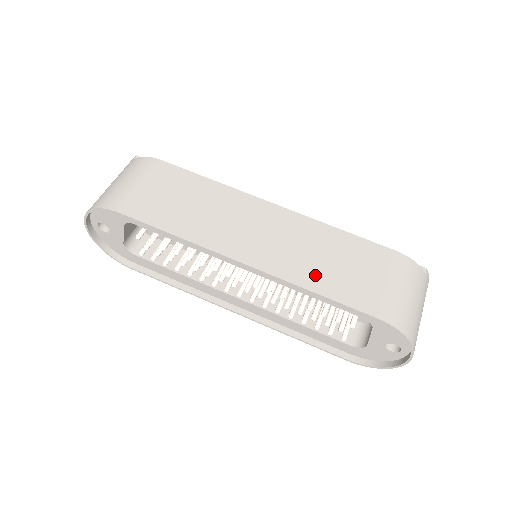
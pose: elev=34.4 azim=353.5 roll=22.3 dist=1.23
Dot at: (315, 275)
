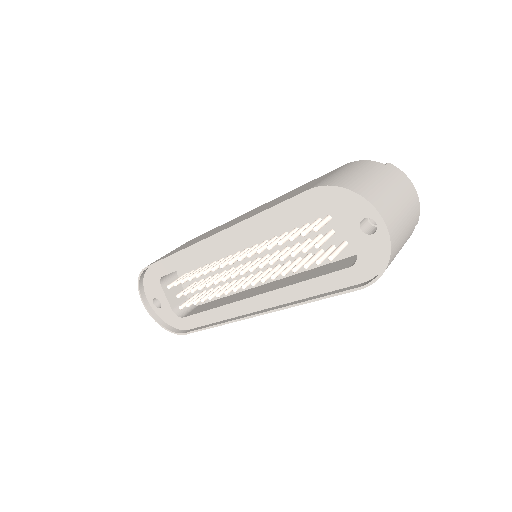
Dot at: (265, 208)
